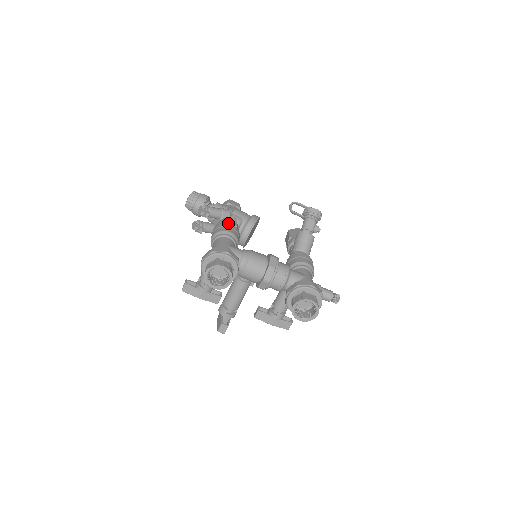
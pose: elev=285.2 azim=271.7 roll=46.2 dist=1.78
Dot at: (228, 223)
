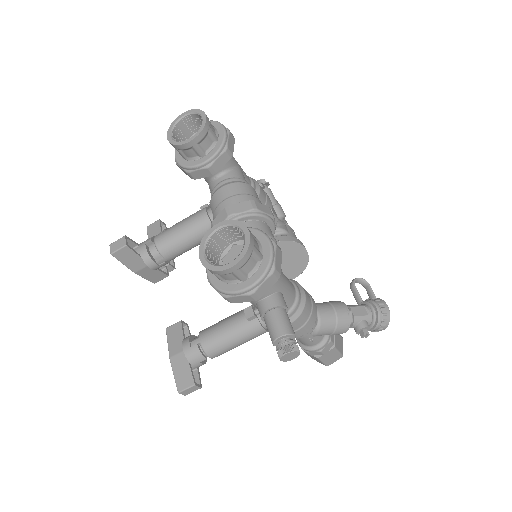
Dot at: occluded
